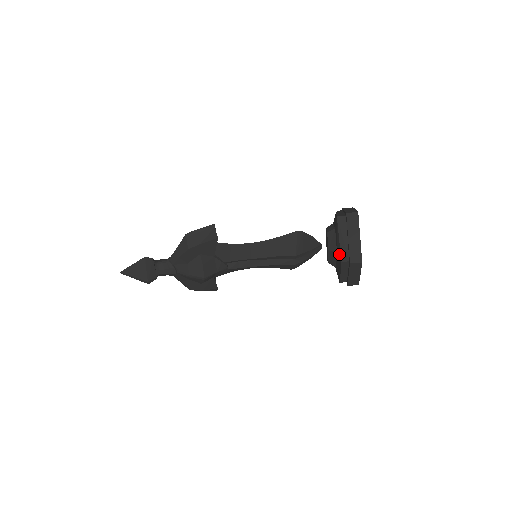
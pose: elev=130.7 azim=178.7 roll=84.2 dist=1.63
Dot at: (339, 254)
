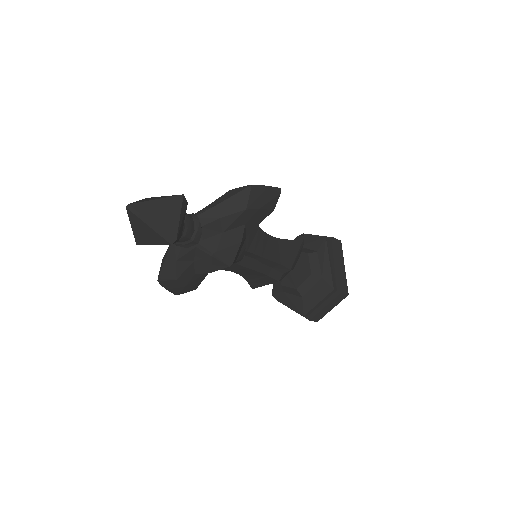
Dot at: (329, 280)
